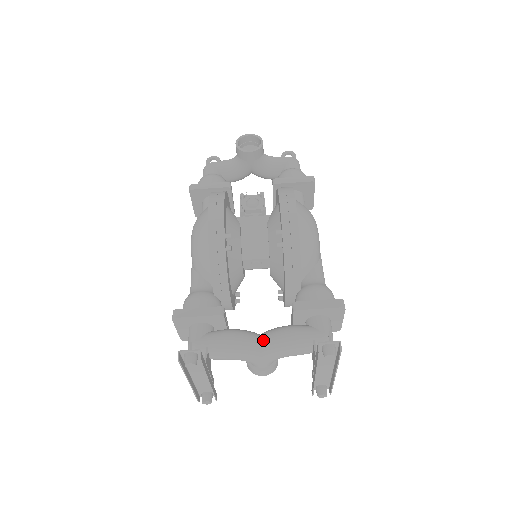
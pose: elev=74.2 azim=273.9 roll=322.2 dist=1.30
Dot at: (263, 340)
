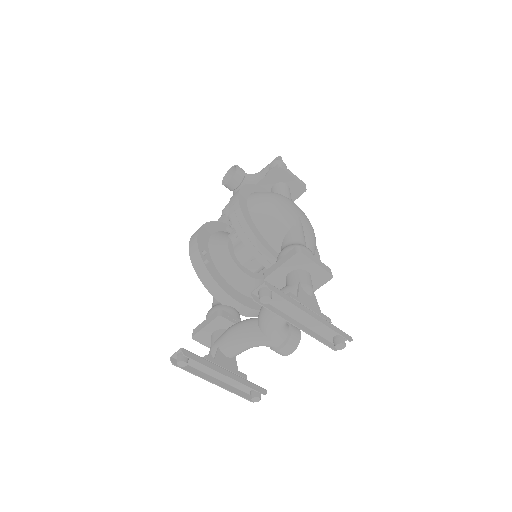
Dot at: (257, 320)
